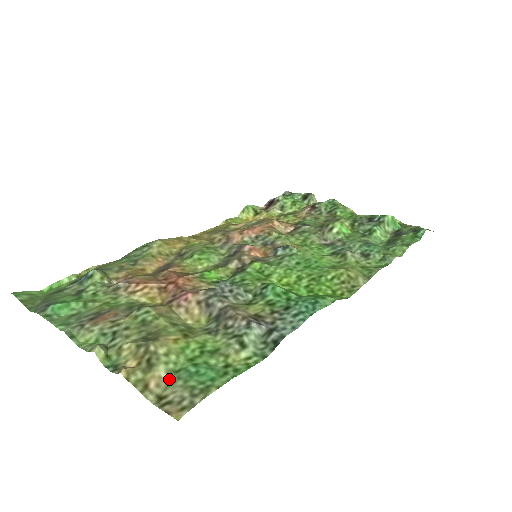
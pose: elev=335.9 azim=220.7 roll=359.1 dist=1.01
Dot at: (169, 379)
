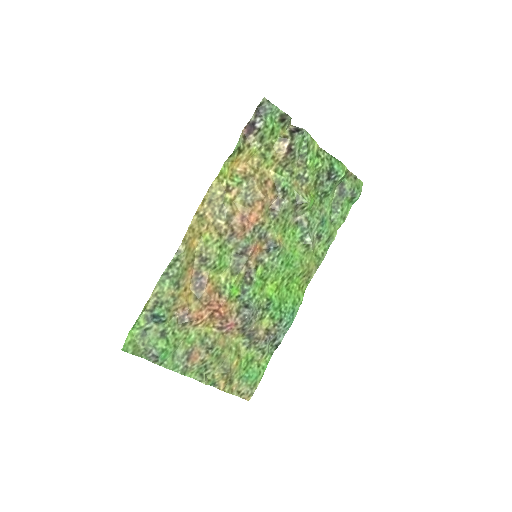
Dot at: (239, 383)
